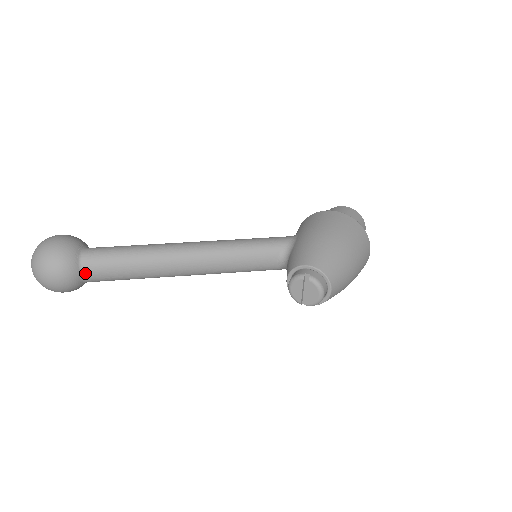
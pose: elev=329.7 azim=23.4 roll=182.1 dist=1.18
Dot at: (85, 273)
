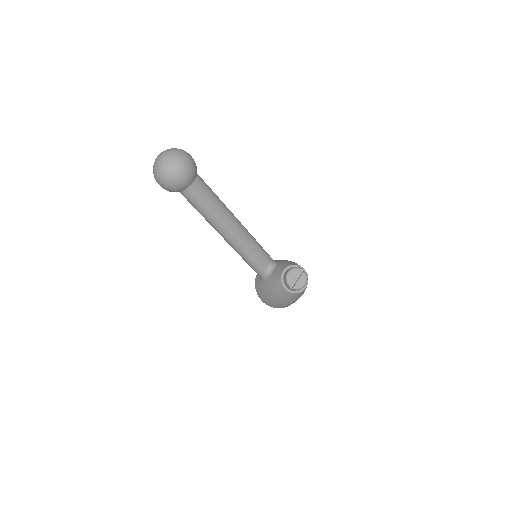
Dot at: (195, 184)
